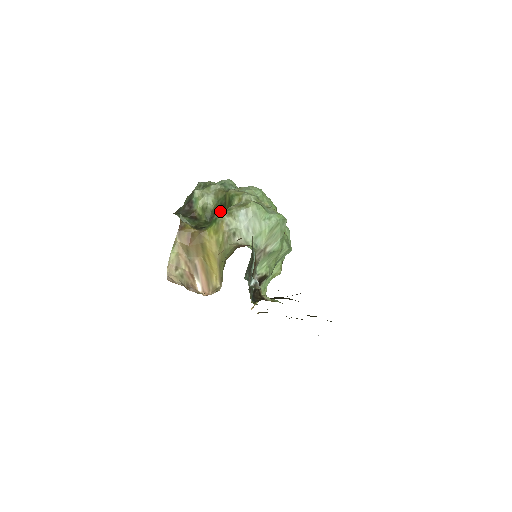
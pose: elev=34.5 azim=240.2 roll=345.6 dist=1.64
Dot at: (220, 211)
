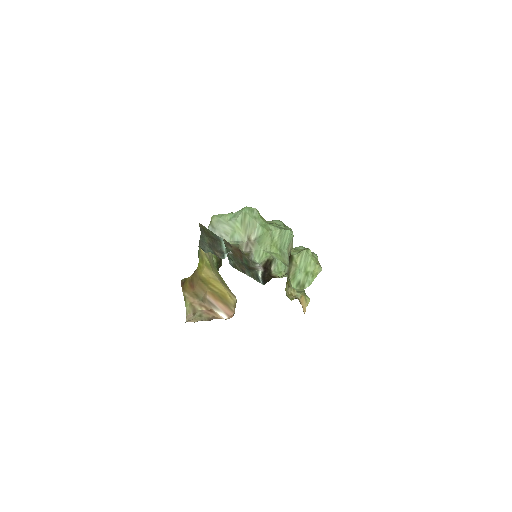
Dot at: occluded
